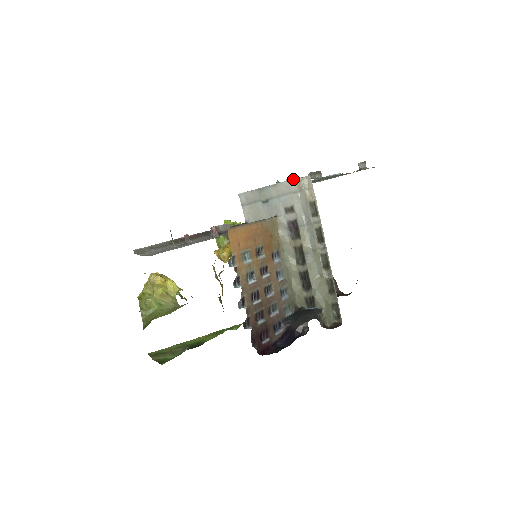
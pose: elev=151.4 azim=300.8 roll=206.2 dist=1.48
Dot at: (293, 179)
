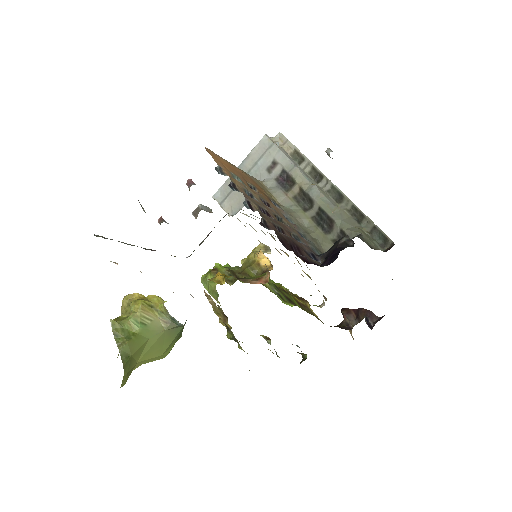
Dot at: (263, 136)
